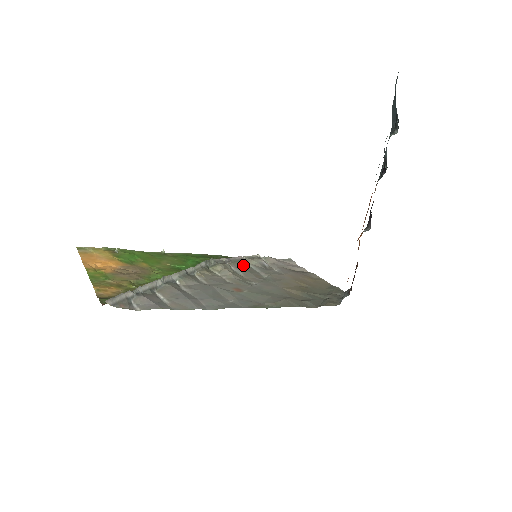
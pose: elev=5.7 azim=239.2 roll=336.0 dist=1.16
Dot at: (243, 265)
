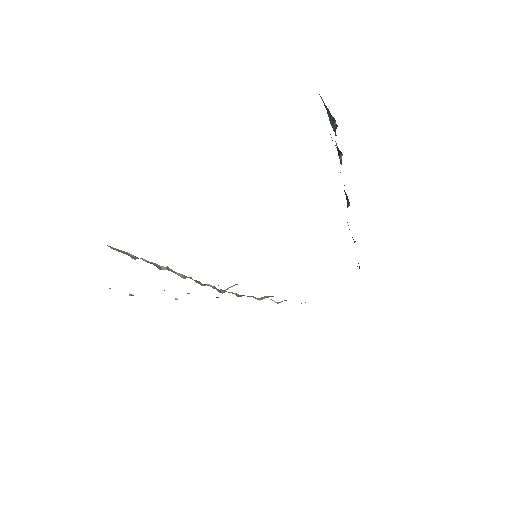
Dot at: occluded
